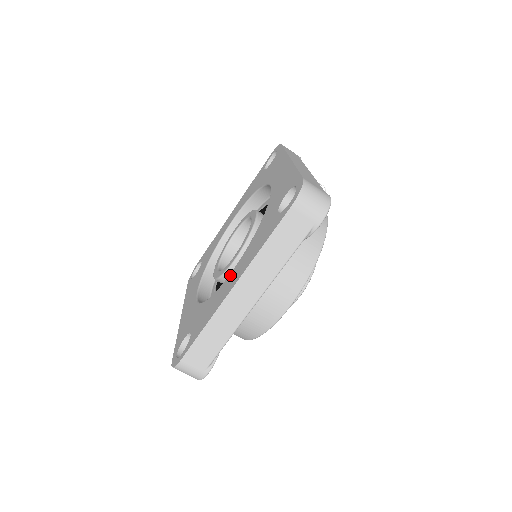
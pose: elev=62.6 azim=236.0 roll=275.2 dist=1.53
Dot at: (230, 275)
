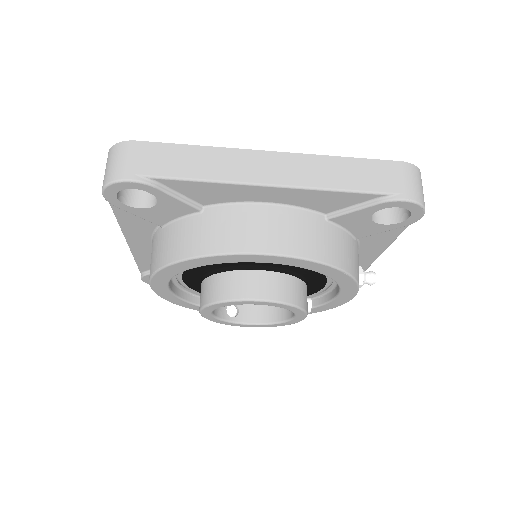
Dot at: occluded
